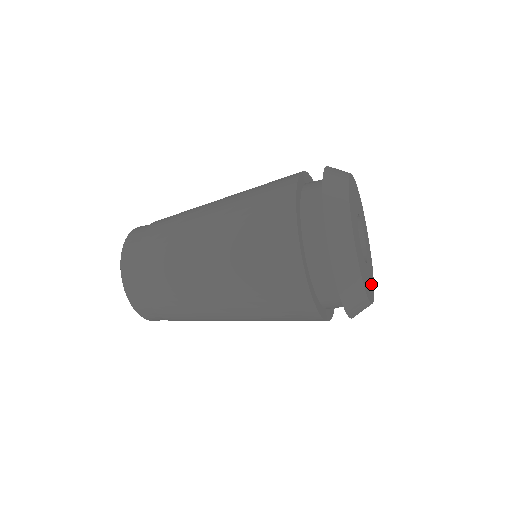
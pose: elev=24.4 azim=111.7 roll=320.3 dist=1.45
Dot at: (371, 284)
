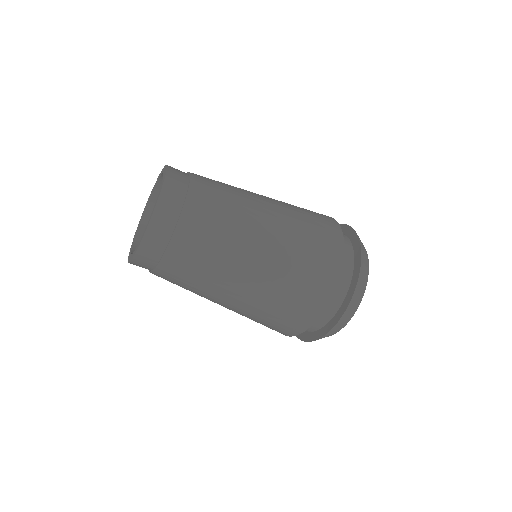
Dot at: occluded
